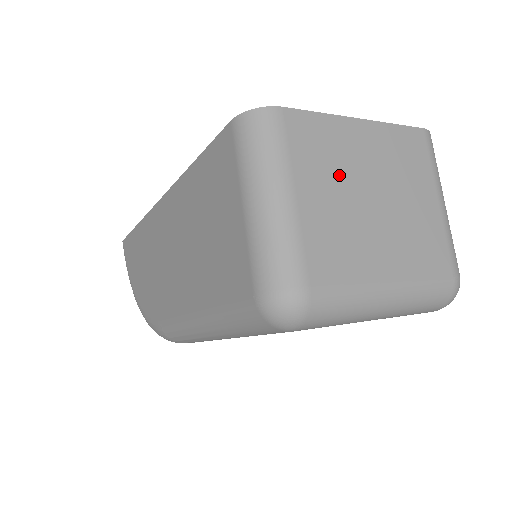
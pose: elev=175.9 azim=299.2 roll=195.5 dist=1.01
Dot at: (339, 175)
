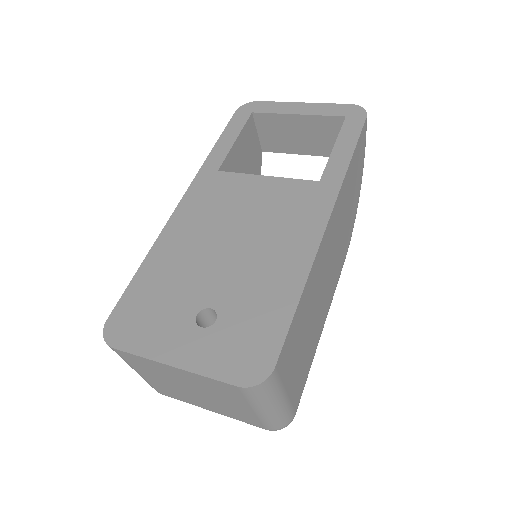
Dot at: (164, 377)
